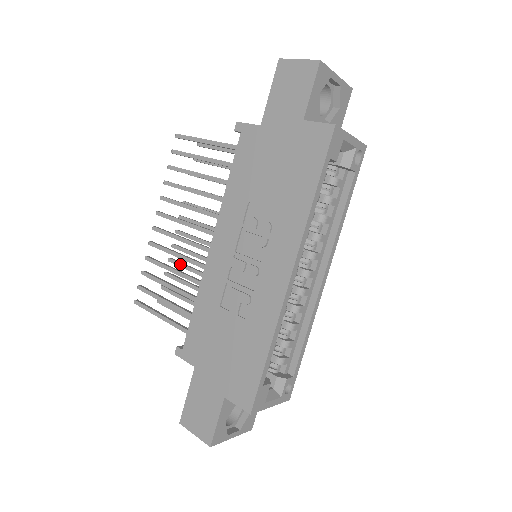
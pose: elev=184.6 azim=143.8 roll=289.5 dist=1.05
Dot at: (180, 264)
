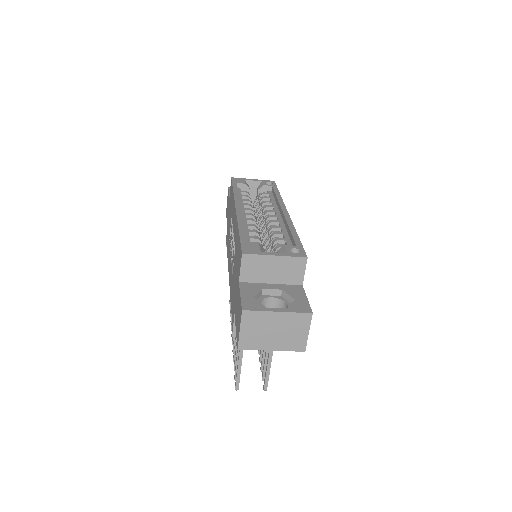
Dot at: occluded
